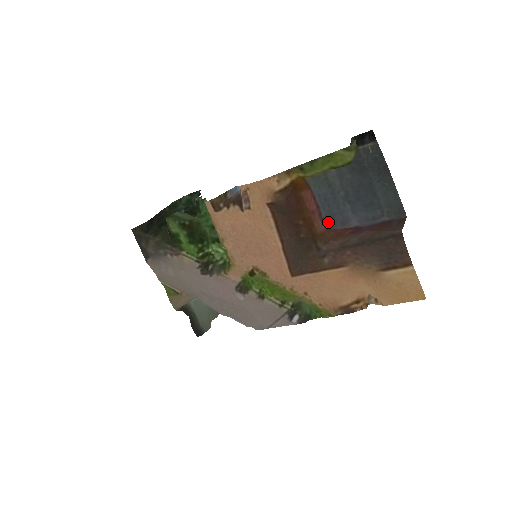
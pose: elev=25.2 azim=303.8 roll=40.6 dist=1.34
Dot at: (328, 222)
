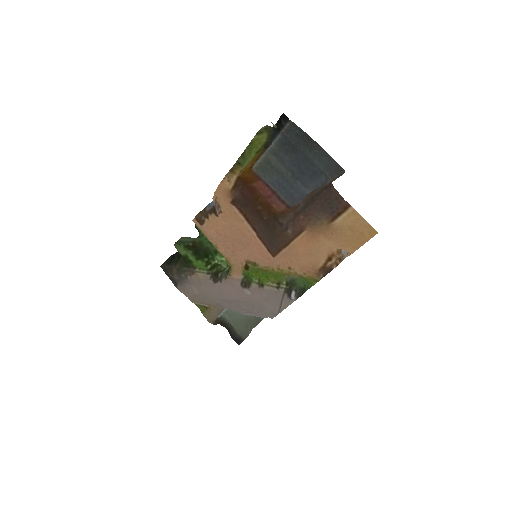
Dot at: (289, 202)
